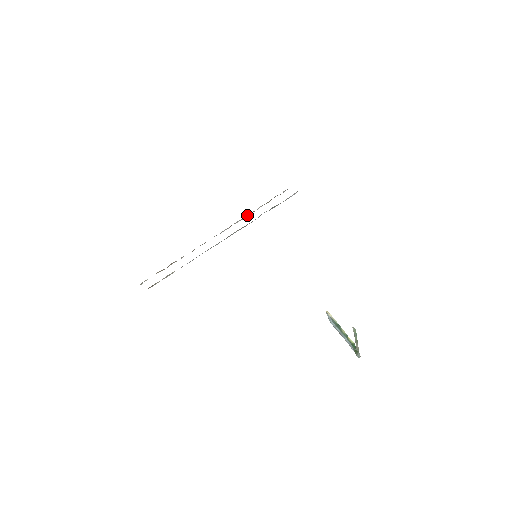
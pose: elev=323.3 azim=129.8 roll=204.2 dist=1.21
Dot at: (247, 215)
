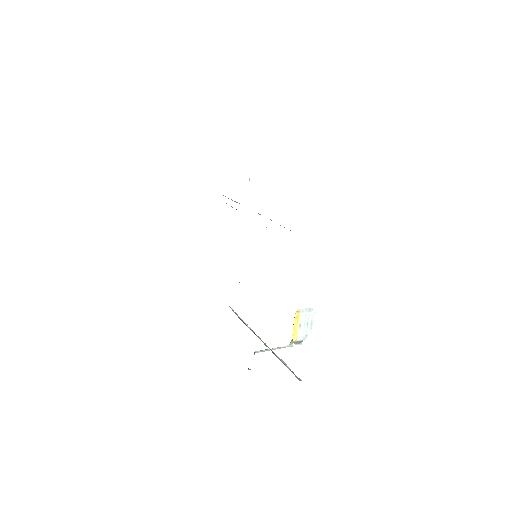
Dot at: occluded
